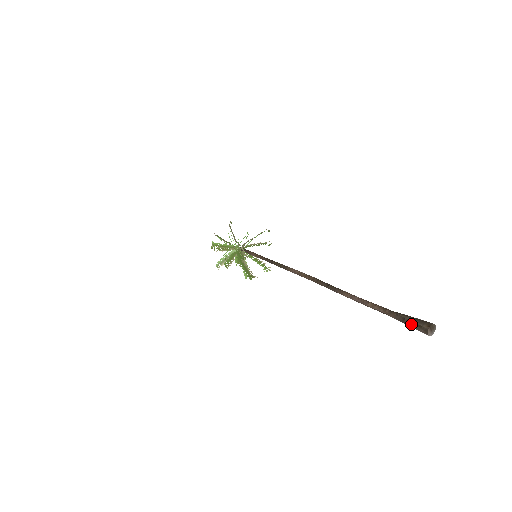
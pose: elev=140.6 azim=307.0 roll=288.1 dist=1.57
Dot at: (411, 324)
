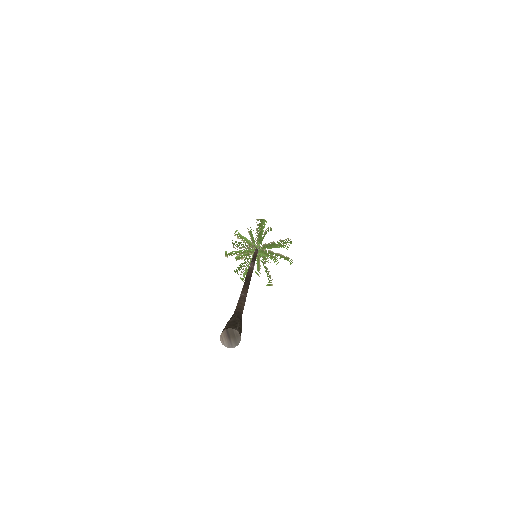
Dot at: (226, 324)
